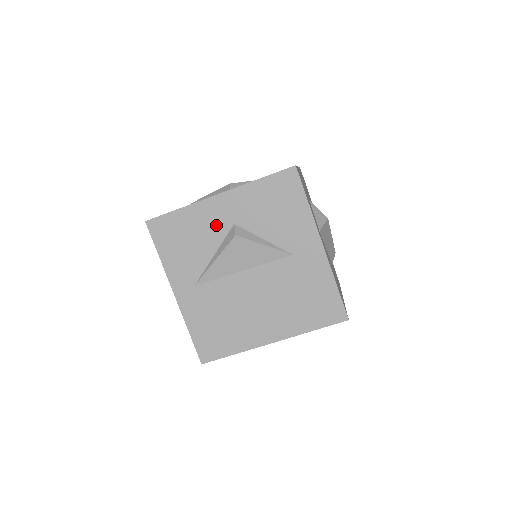
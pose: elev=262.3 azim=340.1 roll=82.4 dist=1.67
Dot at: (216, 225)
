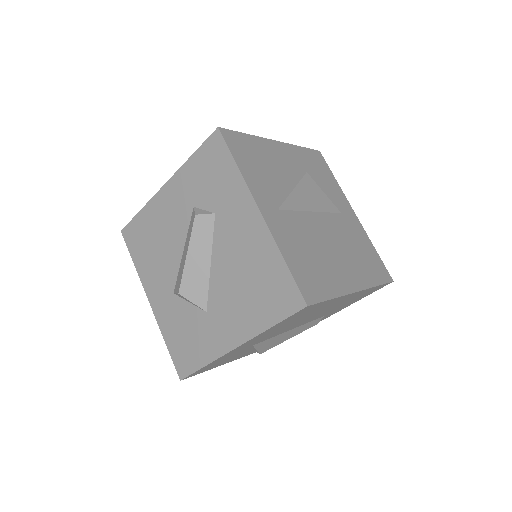
Dot at: (281, 163)
